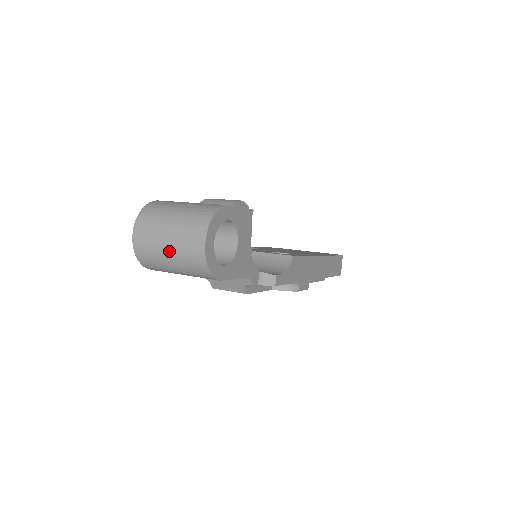
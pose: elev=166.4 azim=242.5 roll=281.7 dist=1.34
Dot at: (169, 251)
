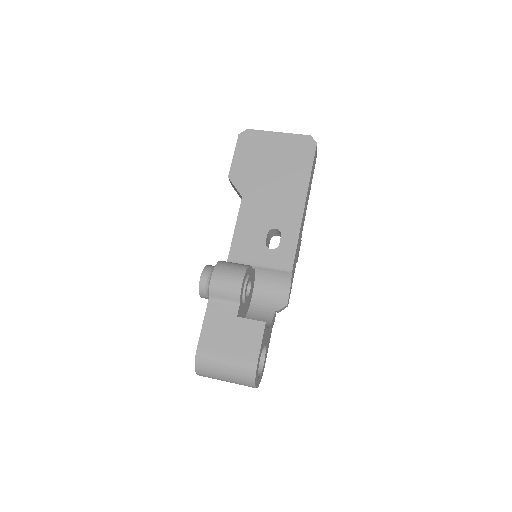
Dot at: occluded
